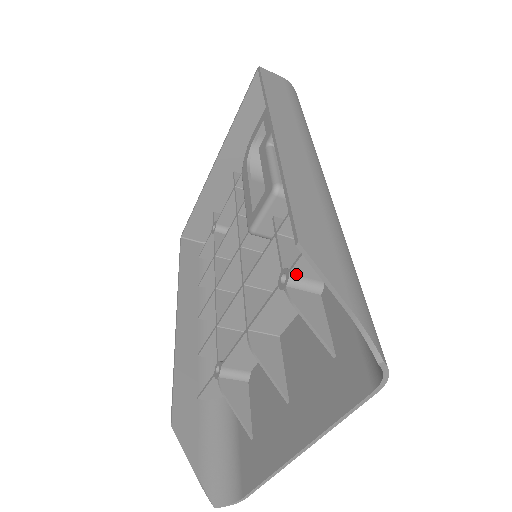
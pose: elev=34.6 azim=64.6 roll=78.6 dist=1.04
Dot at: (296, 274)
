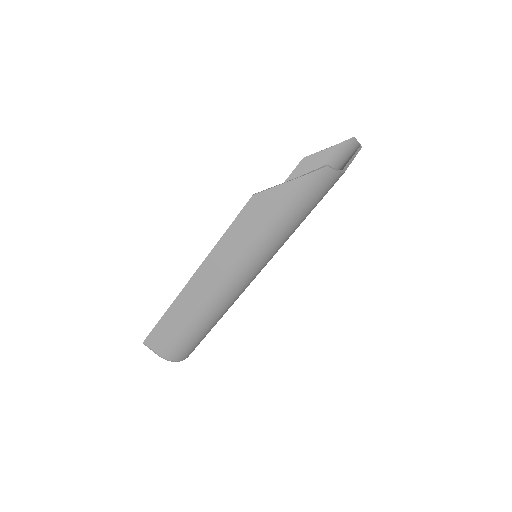
Dot at: occluded
